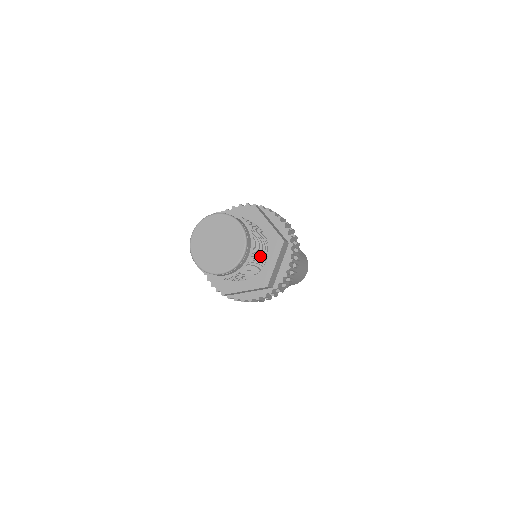
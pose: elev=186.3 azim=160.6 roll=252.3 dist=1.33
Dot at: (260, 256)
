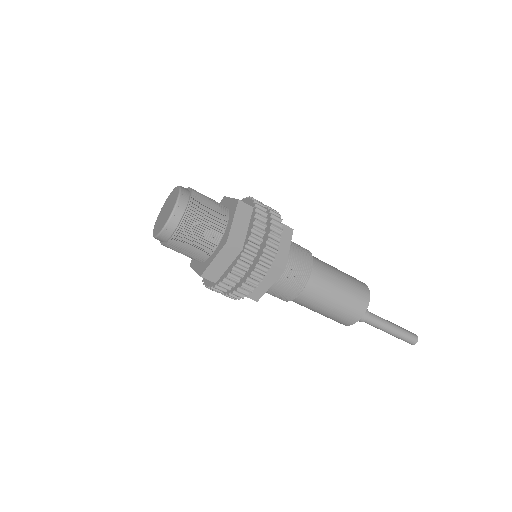
Dot at: occluded
